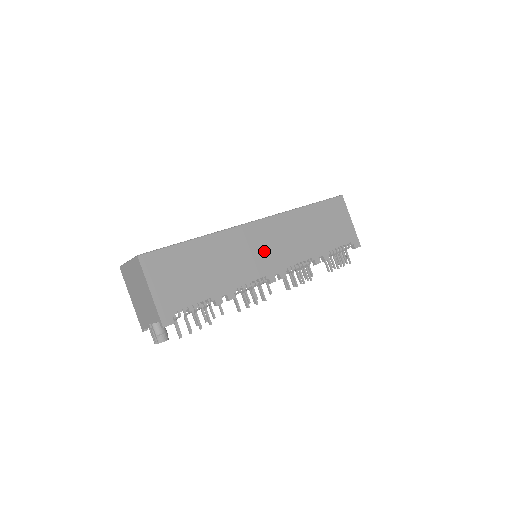
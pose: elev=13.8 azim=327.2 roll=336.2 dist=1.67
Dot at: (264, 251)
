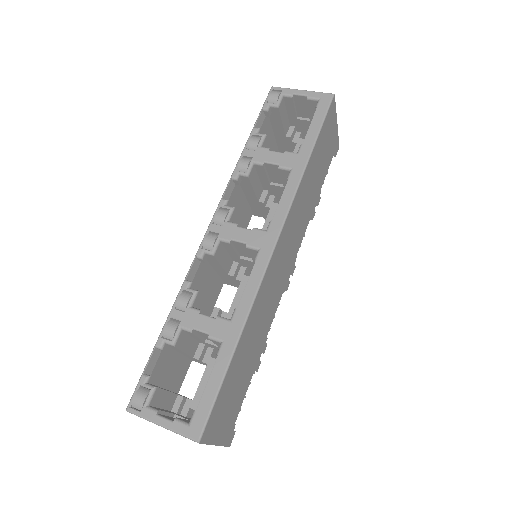
Dot at: (282, 269)
